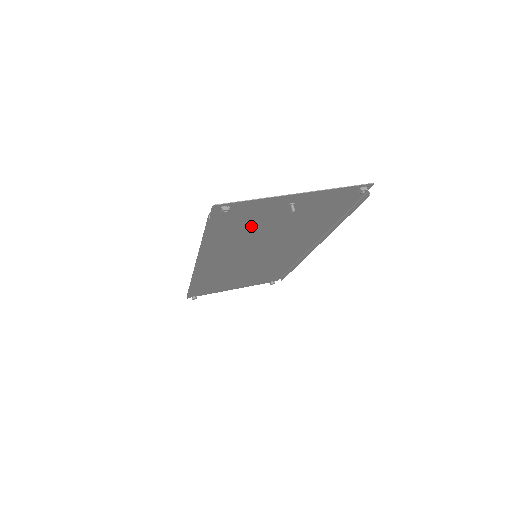
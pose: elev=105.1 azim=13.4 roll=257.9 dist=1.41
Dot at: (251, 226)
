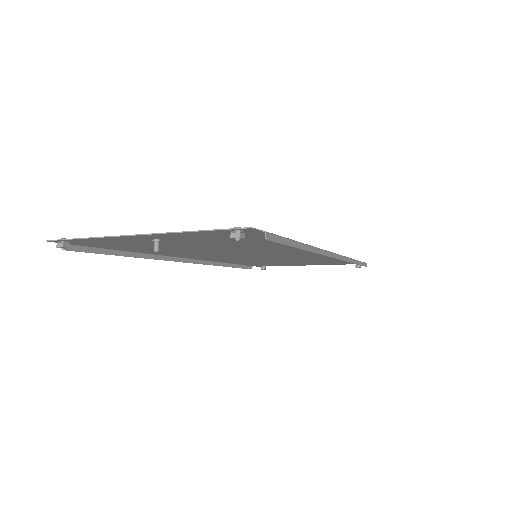
Dot at: (162, 246)
